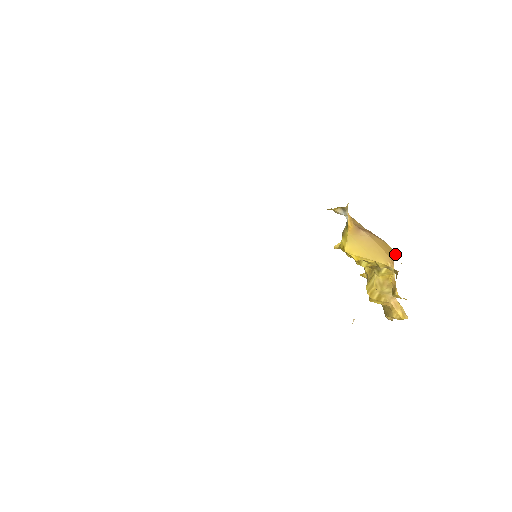
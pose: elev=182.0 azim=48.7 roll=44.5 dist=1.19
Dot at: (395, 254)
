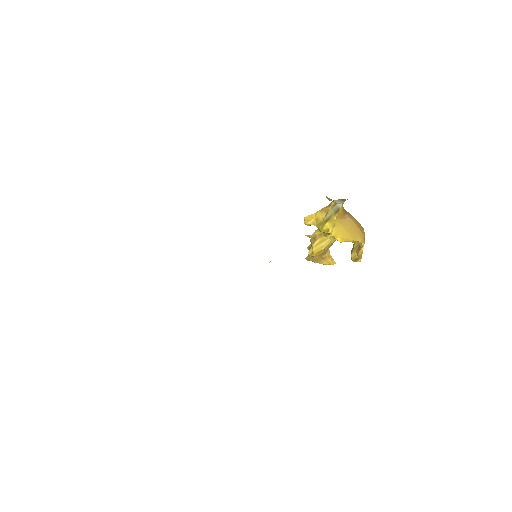
Dot at: (363, 228)
